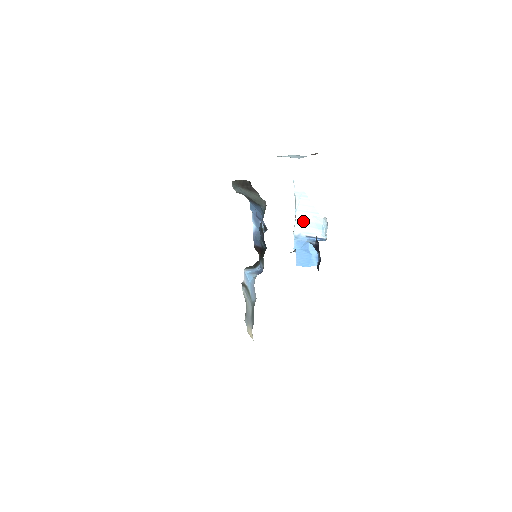
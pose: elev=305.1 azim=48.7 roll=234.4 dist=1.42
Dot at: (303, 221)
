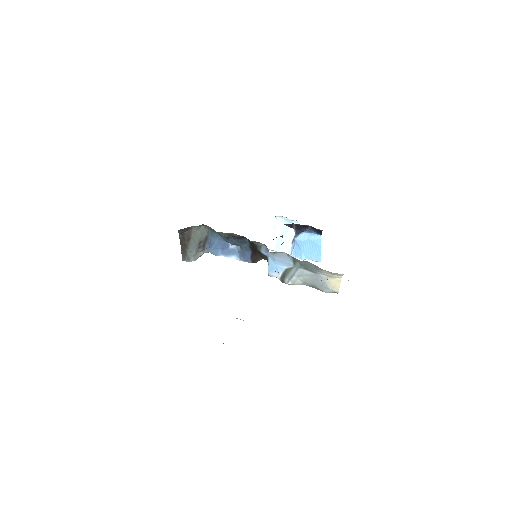
Dot at: (276, 243)
